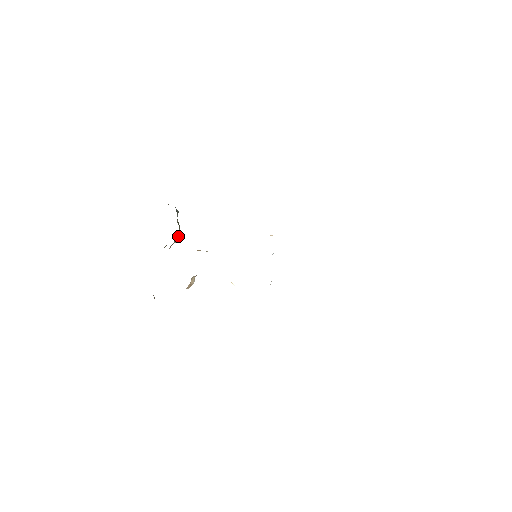
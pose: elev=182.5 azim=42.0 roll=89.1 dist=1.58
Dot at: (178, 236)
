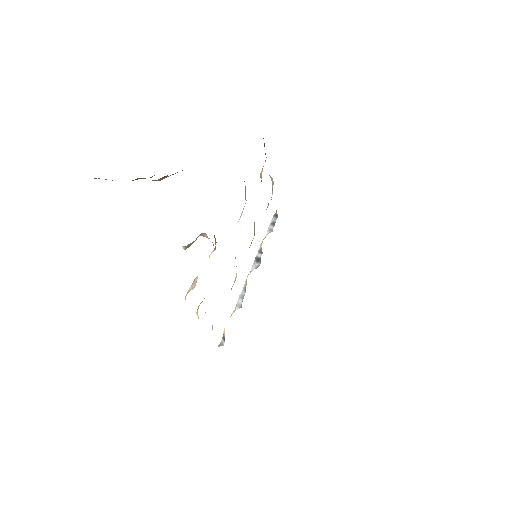
Dot at: occluded
